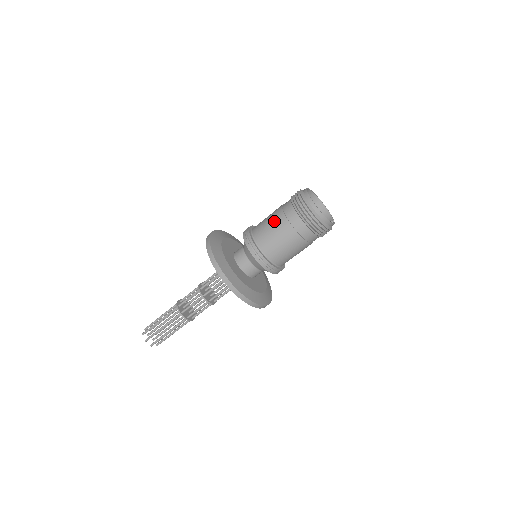
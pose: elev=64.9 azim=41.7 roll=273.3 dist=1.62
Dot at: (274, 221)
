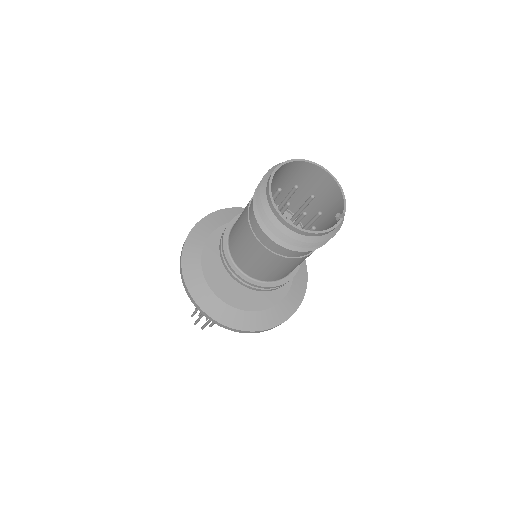
Dot at: (240, 227)
